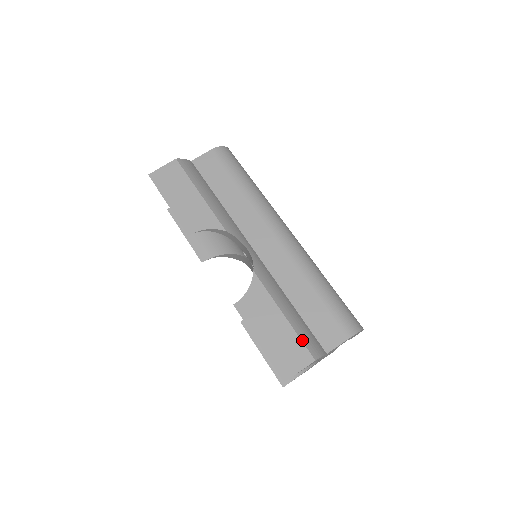
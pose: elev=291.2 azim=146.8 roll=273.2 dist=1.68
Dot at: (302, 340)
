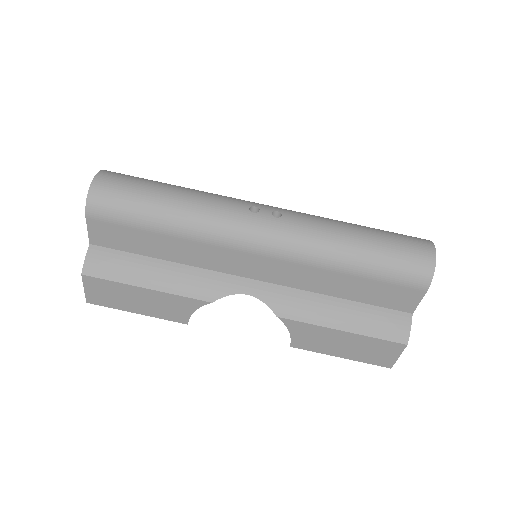
Dot at: (380, 338)
